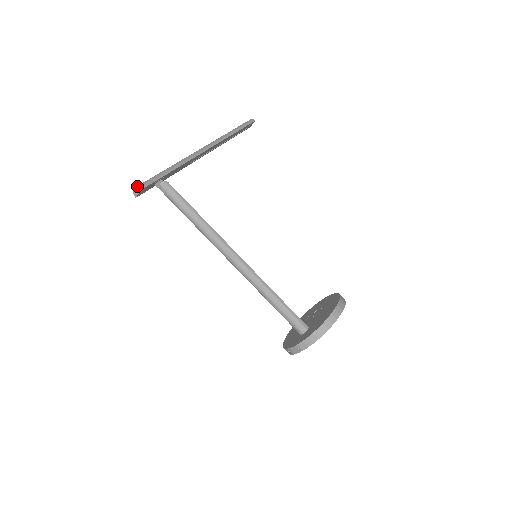
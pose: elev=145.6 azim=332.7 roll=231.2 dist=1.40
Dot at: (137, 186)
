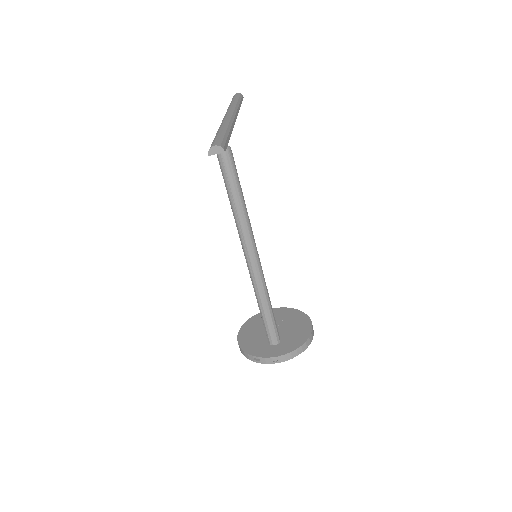
Dot at: (220, 144)
